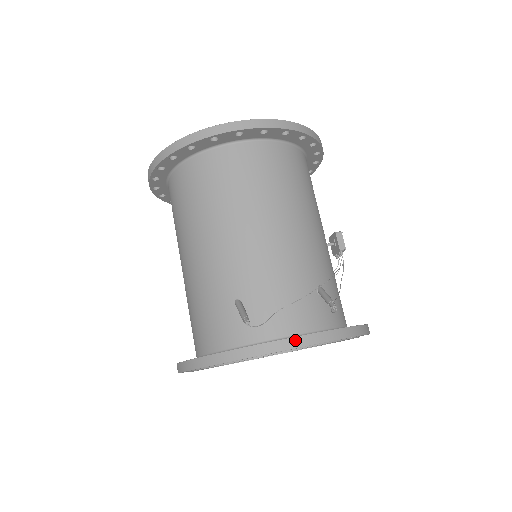
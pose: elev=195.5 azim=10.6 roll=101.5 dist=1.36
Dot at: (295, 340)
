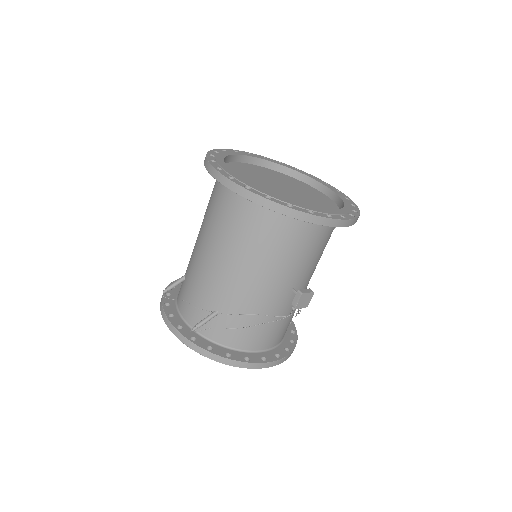
Dot at: (168, 322)
